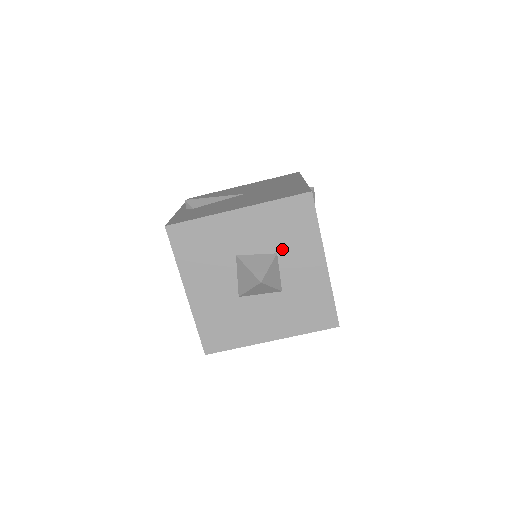
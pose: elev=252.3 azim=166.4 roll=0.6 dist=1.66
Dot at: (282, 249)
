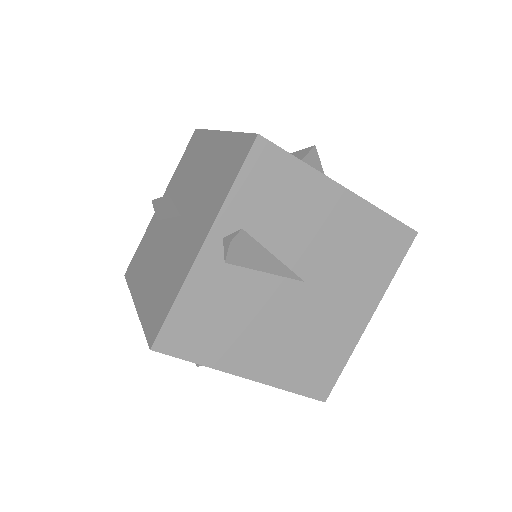
Dot at: occluded
